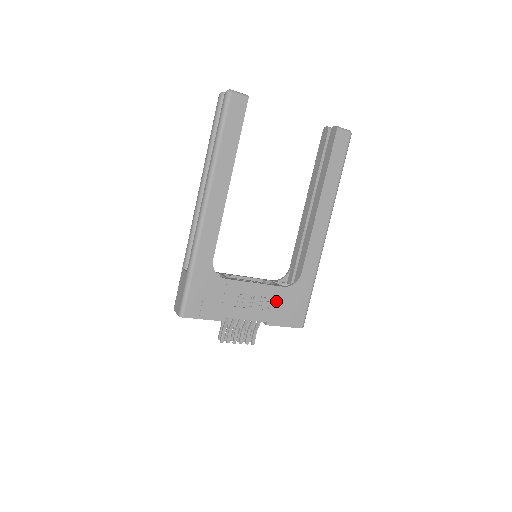
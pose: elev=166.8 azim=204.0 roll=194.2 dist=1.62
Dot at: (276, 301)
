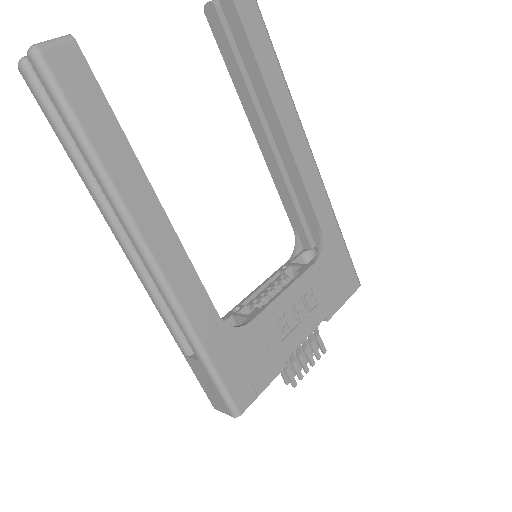
Dot at: (318, 286)
